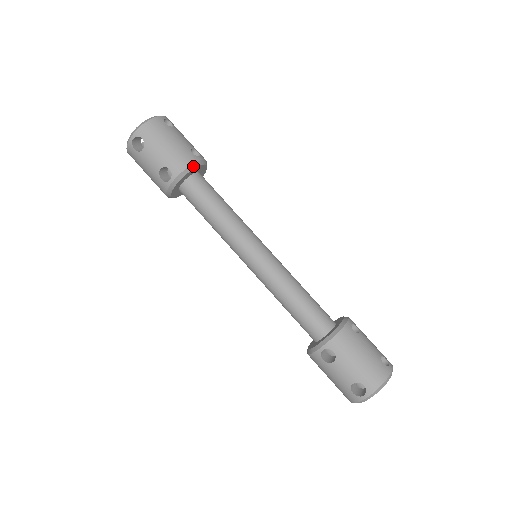
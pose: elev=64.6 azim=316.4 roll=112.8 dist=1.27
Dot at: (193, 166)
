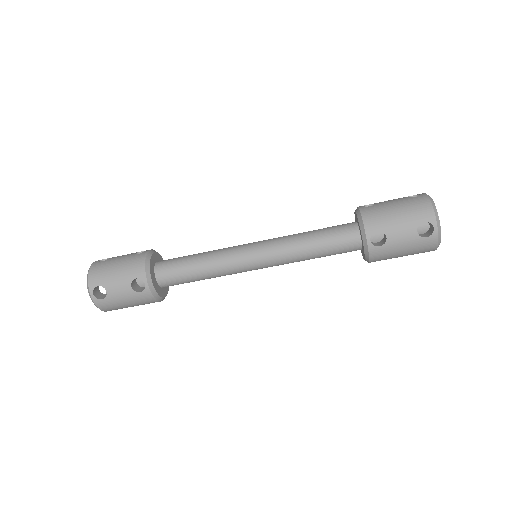
Dot at: (148, 259)
